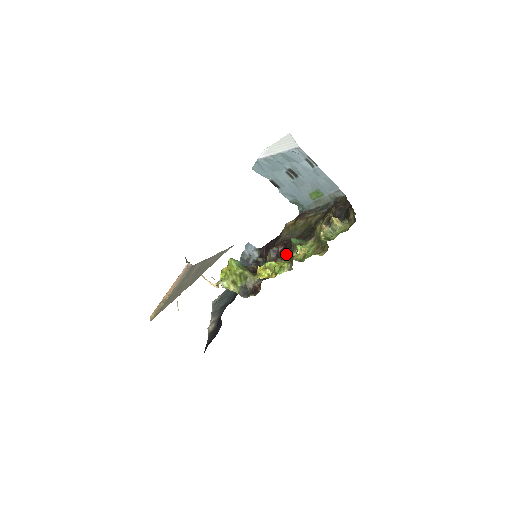
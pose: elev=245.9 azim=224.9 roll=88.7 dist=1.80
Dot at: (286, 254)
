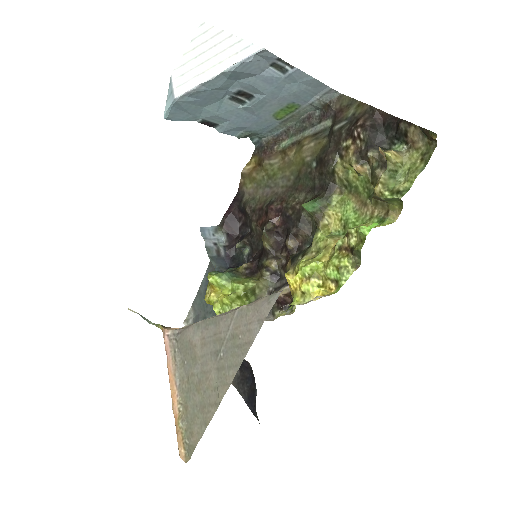
Dot at: (298, 229)
